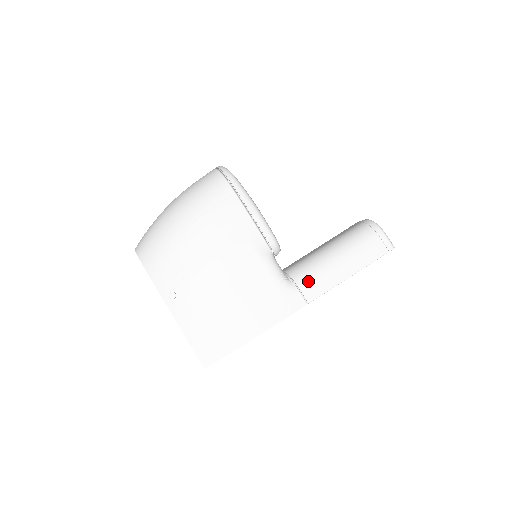
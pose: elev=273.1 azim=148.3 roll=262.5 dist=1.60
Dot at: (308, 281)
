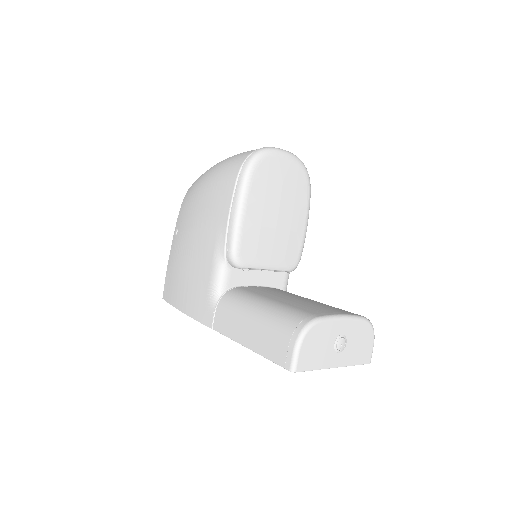
Dot at: (223, 312)
